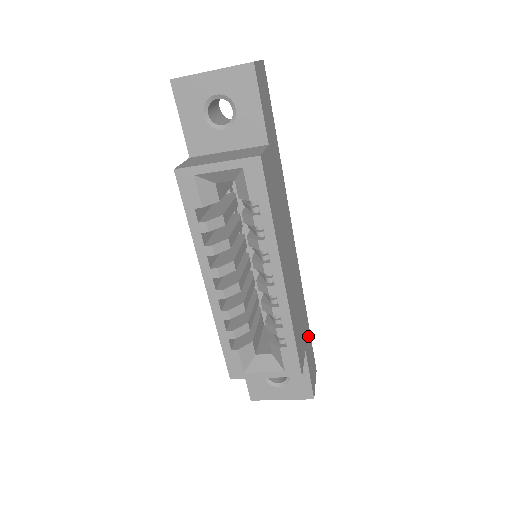
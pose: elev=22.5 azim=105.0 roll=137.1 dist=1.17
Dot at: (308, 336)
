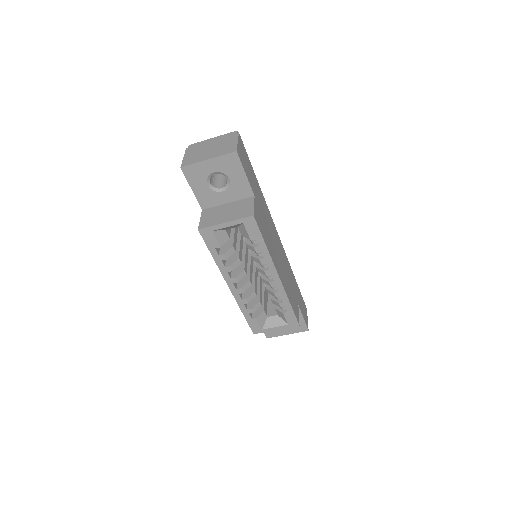
Dot at: (298, 292)
